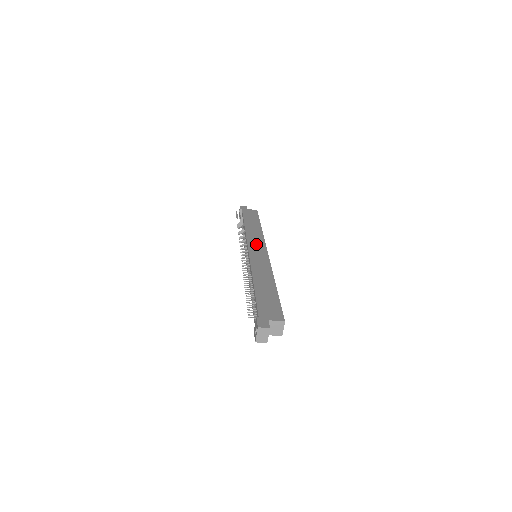
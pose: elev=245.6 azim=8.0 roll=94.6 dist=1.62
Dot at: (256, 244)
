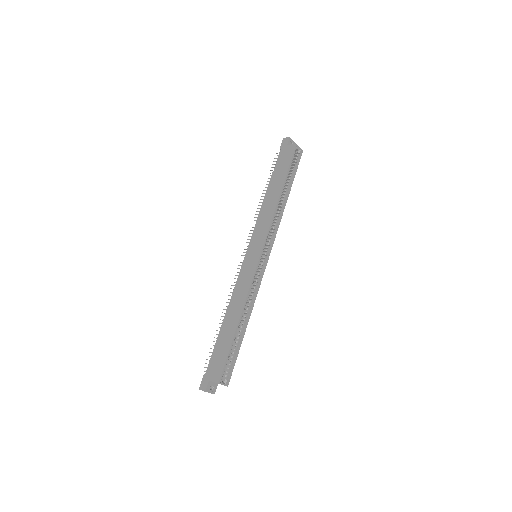
Dot at: (257, 239)
